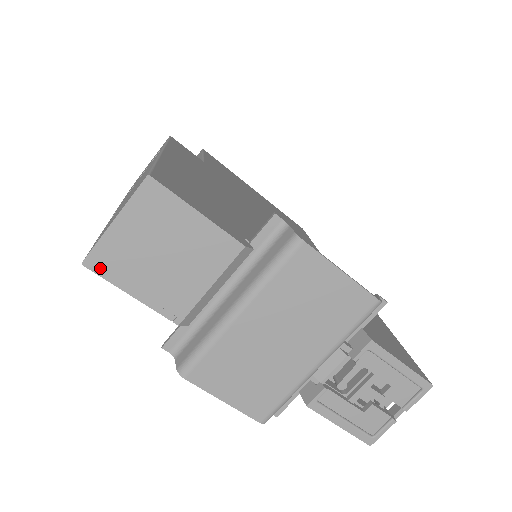
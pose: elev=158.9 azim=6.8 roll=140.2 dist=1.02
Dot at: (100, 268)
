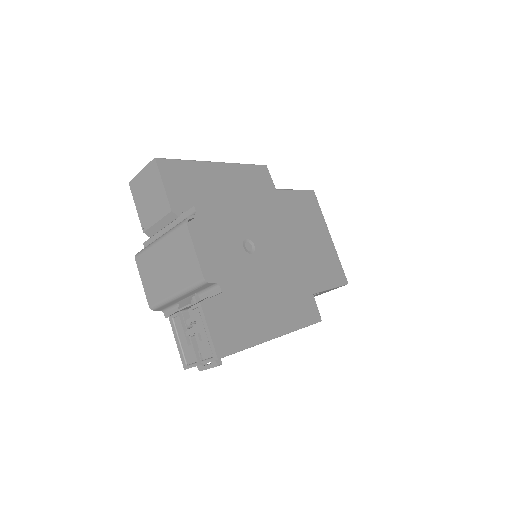
Dot at: (132, 188)
